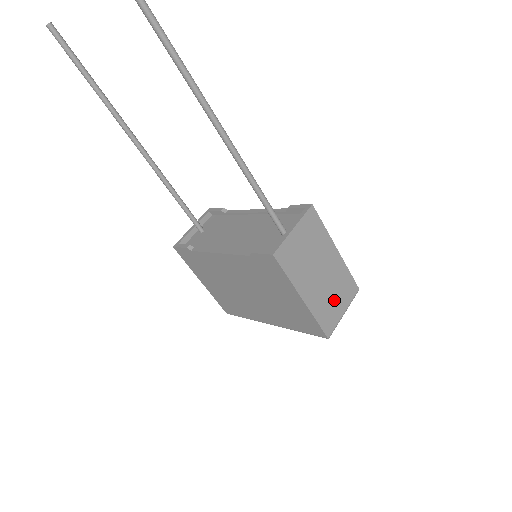
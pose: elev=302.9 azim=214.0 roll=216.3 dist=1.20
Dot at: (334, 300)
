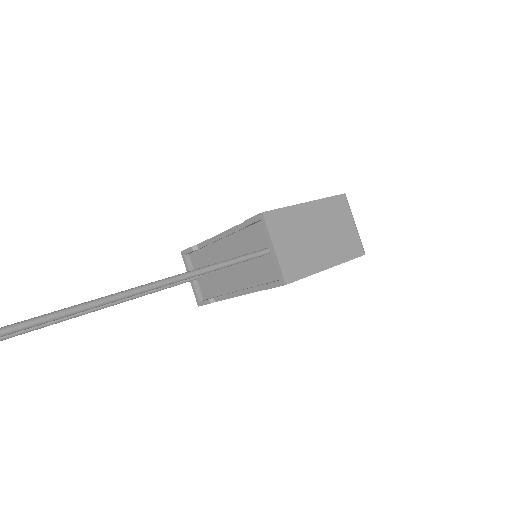
Dot at: (342, 231)
